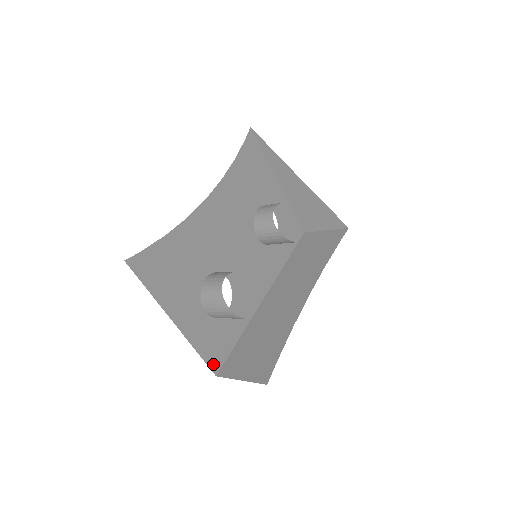
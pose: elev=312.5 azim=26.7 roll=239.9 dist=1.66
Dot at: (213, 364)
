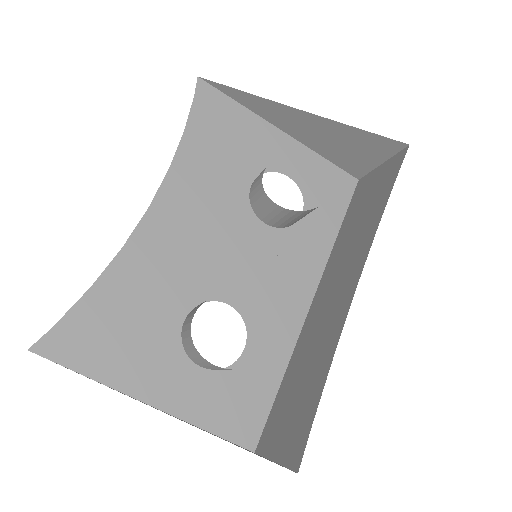
Dot at: (242, 437)
